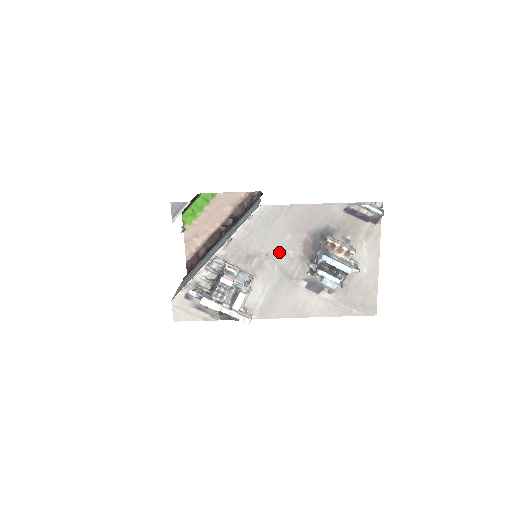
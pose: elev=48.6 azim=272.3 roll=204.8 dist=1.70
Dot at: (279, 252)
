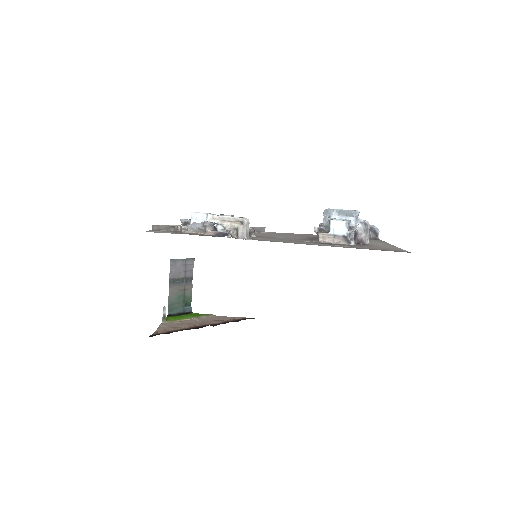
Dot at: occluded
